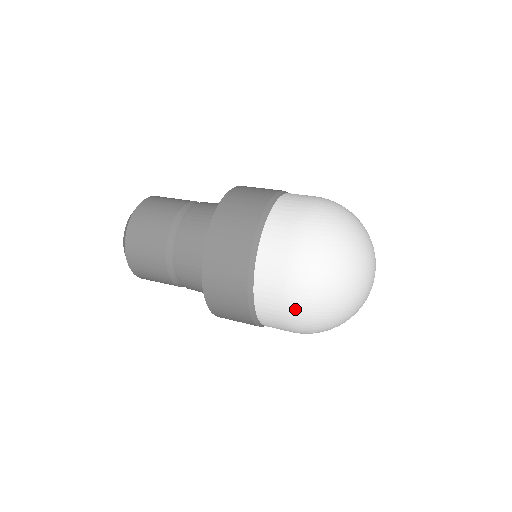
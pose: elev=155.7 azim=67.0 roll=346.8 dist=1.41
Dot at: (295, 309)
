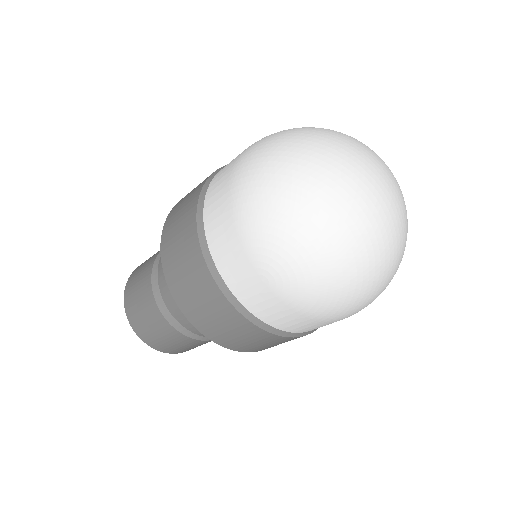
Dot at: (245, 162)
